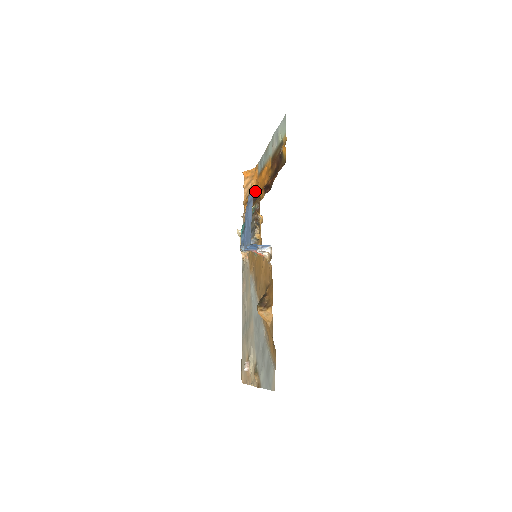
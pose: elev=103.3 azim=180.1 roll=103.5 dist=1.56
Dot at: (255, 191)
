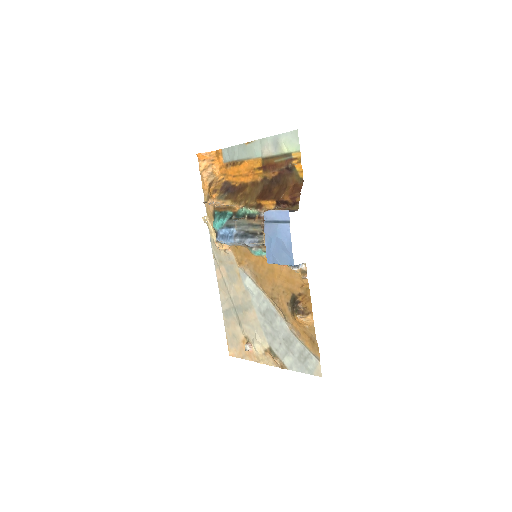
Dot at: (221, 179)
